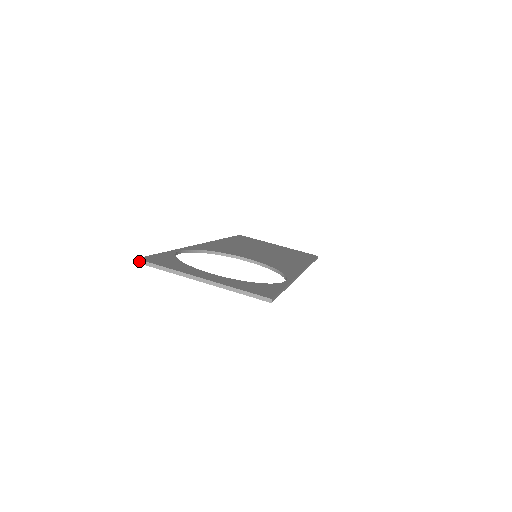
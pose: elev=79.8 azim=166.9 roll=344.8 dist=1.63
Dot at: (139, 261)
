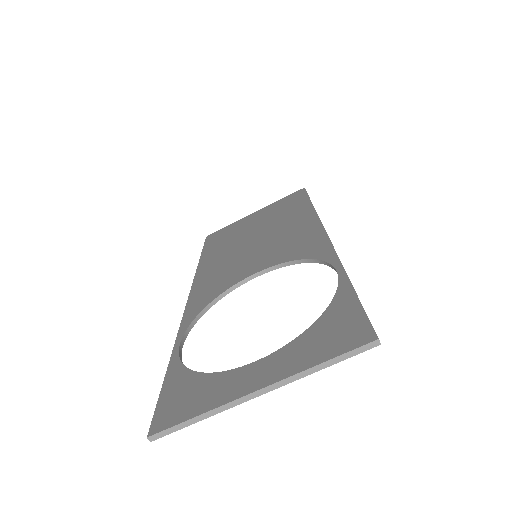
Dot at: (154, 437)
